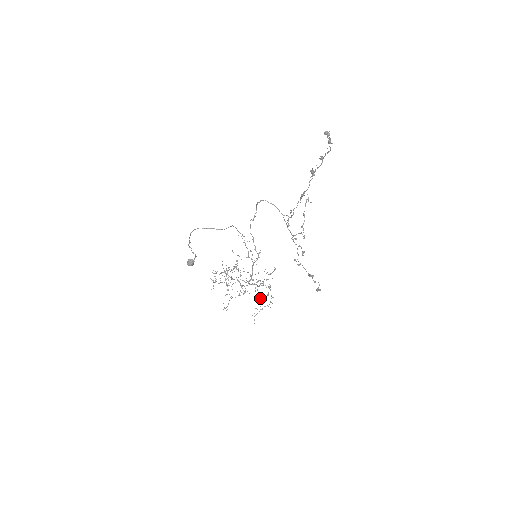
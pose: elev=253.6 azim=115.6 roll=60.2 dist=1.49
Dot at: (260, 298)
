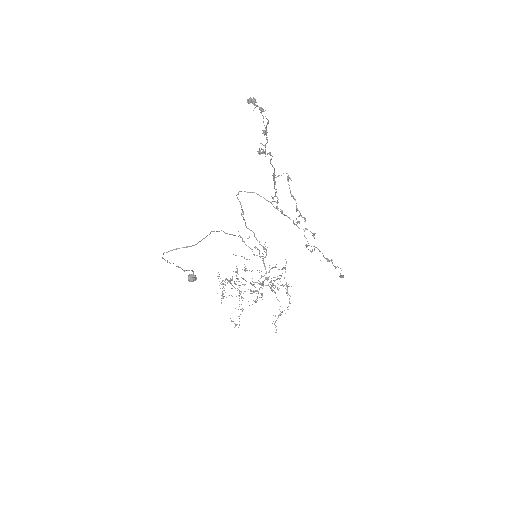
Dot at: (278, 300)
